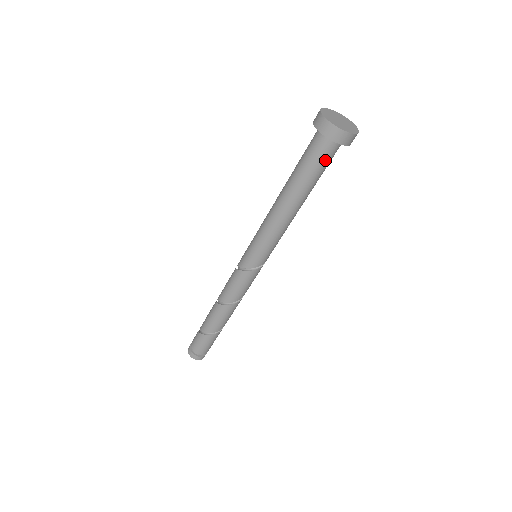
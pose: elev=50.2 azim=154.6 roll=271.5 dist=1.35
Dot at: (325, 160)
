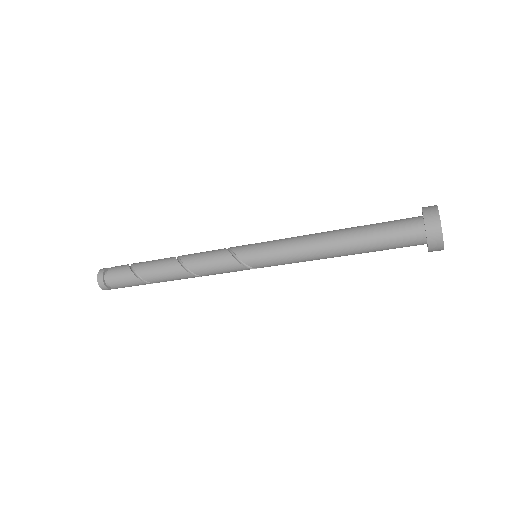
Dot at: (401, 244)
